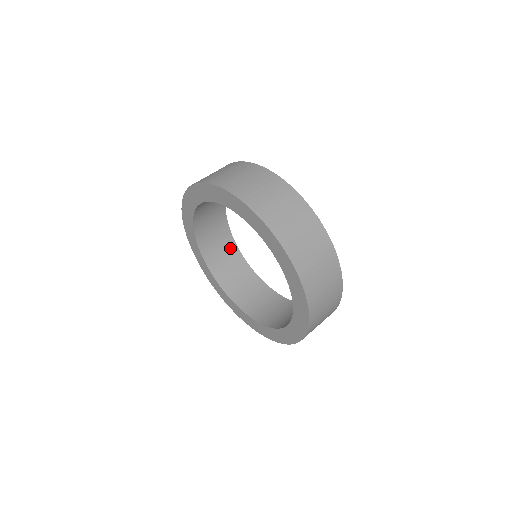
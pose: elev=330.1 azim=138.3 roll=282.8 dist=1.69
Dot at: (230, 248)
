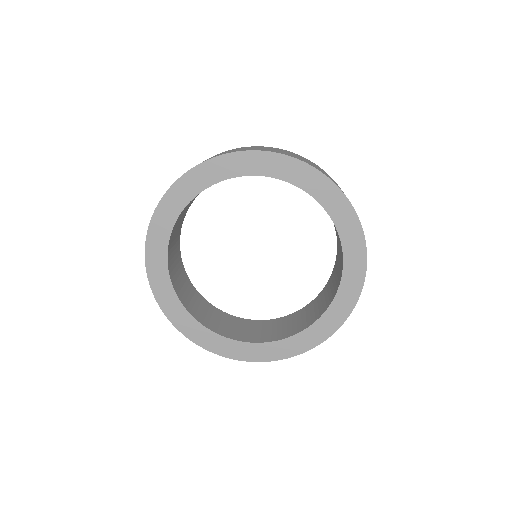
Dot at: (185, 279)
